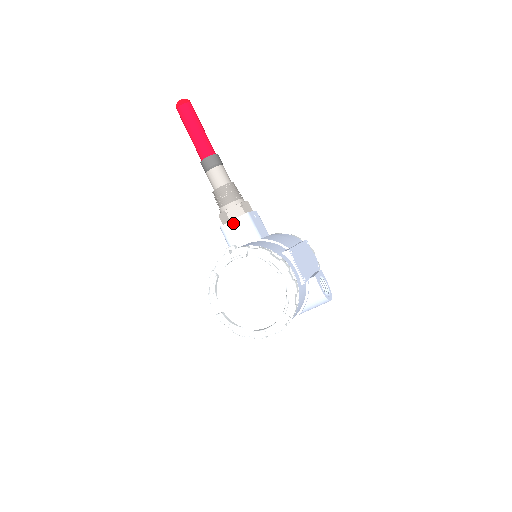
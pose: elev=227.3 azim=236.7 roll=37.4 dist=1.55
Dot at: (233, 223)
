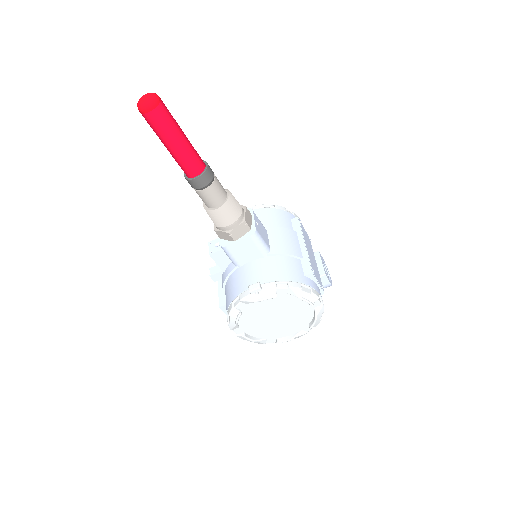
Dot at: (239, 244)
